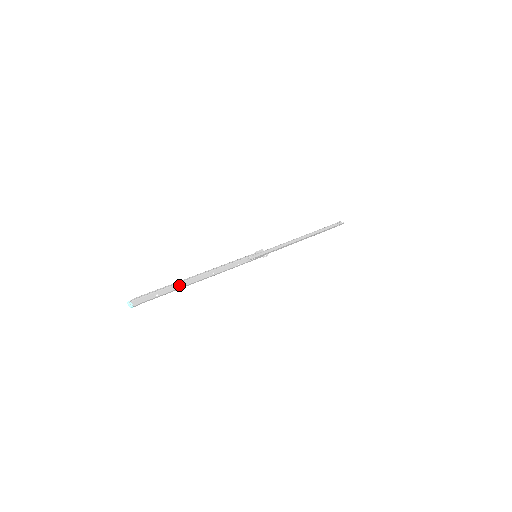
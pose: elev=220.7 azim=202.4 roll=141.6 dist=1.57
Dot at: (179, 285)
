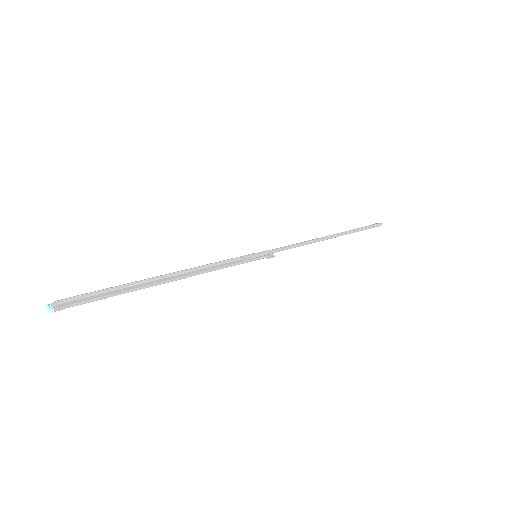
Dot at: (134, 287)
